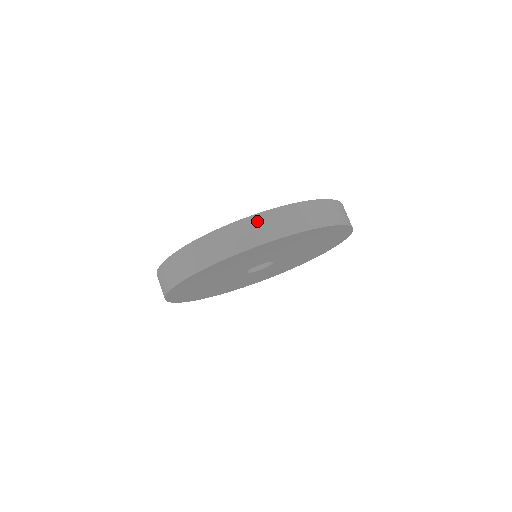
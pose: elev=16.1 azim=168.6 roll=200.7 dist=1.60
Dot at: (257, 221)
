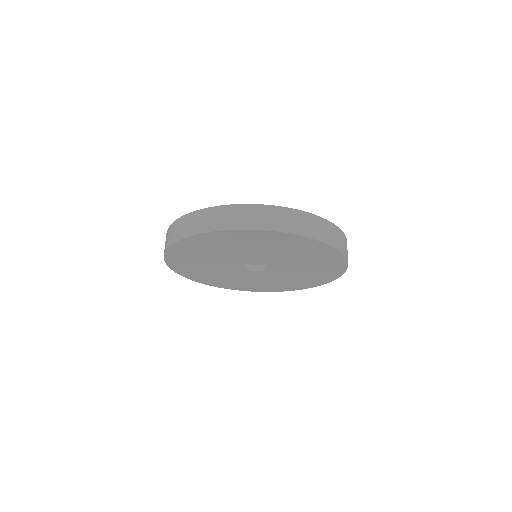
Dot at: (266, 210)
